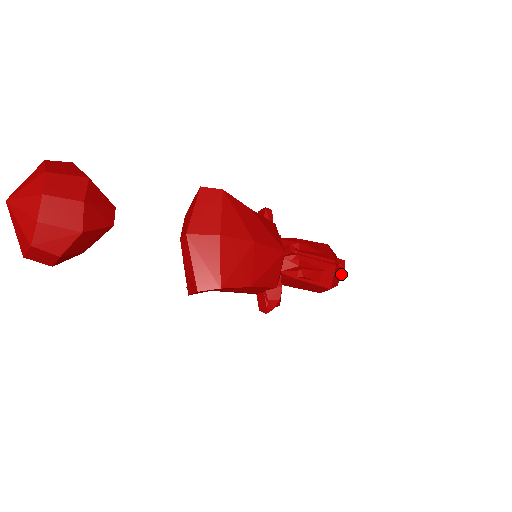
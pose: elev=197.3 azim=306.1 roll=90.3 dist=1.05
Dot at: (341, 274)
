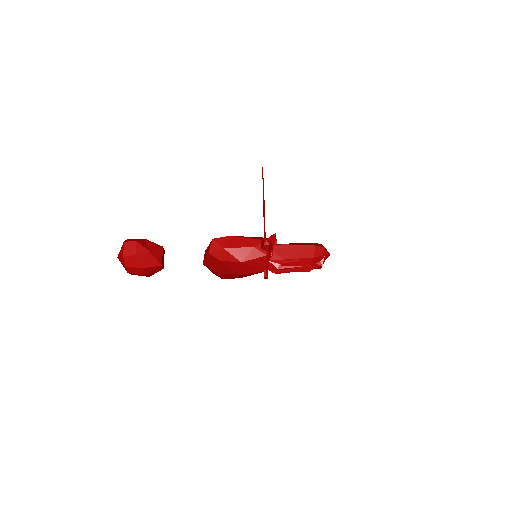
Dot at: (317, 268)
